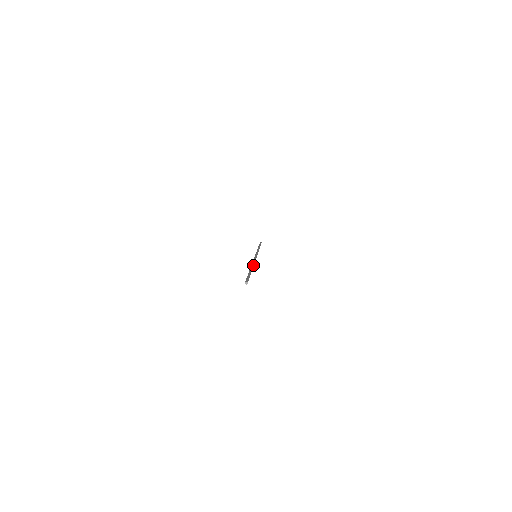
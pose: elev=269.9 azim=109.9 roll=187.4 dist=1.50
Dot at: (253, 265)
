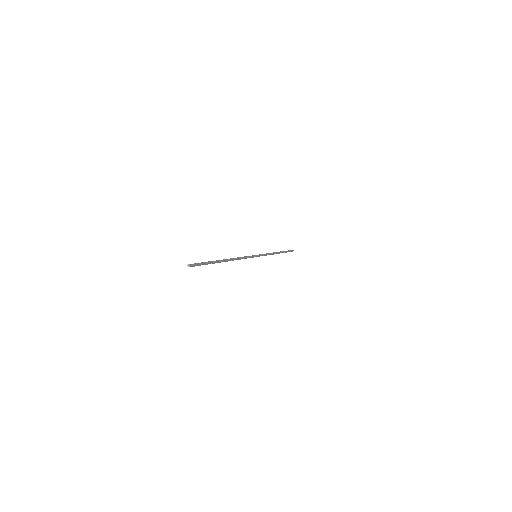
Dot at: (230, 259)
